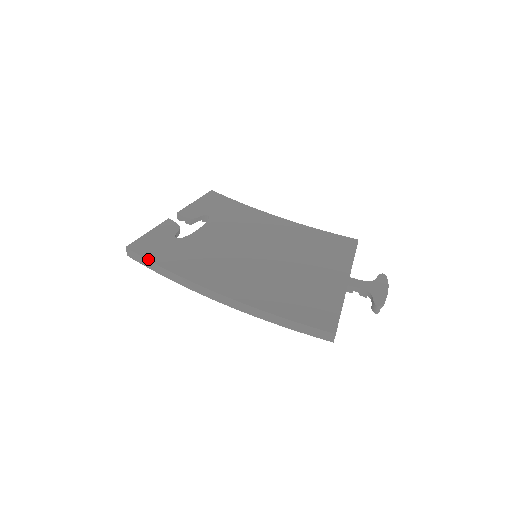
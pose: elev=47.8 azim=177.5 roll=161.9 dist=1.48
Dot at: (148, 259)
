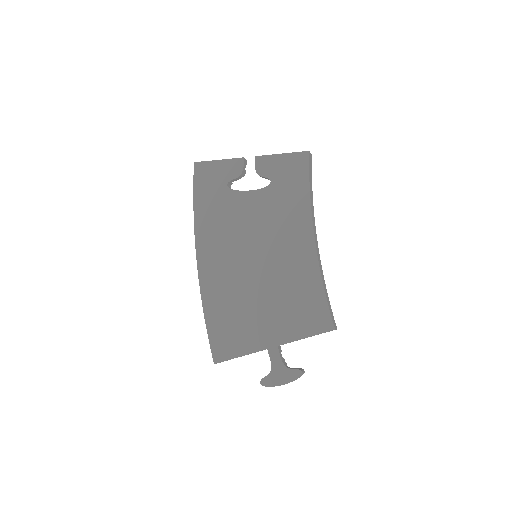
Dot at: (194, 189)
